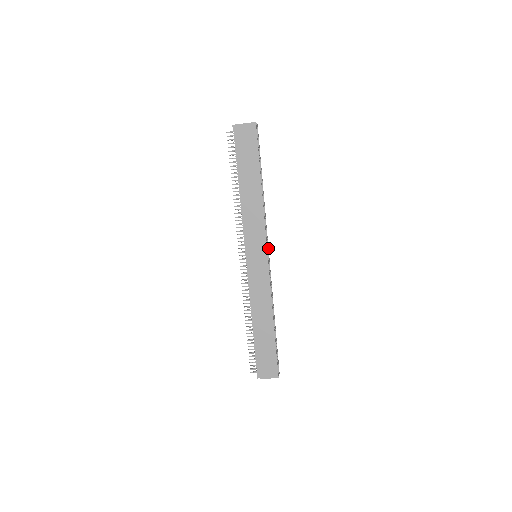
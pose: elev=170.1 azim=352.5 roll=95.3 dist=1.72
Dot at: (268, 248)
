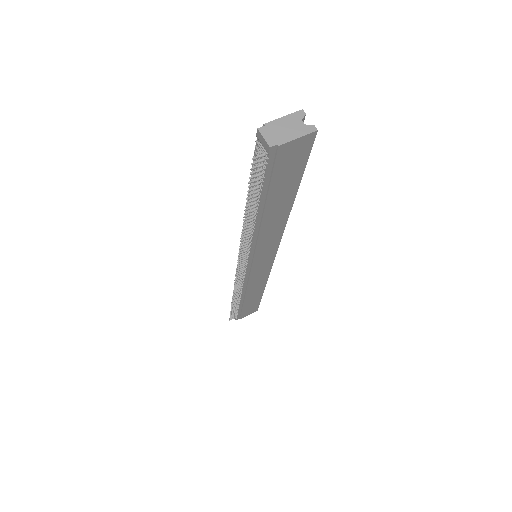
Dot at: occluded
